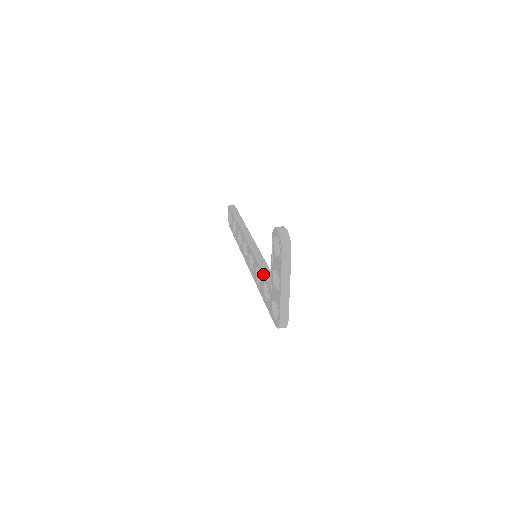
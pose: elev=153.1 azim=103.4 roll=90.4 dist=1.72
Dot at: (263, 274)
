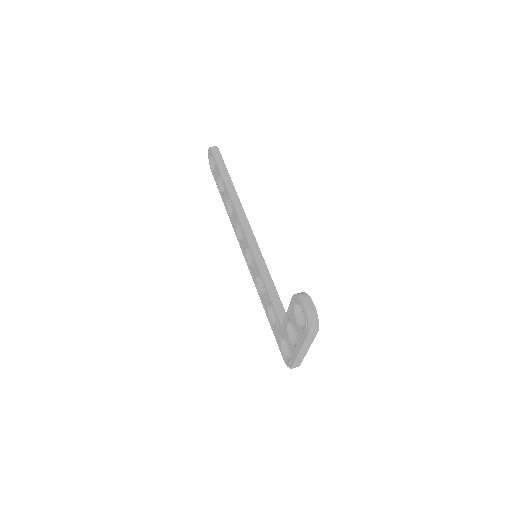
Dot at: (270, 299)
